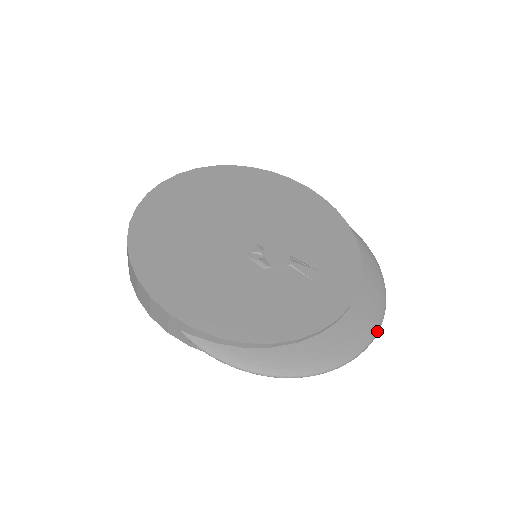
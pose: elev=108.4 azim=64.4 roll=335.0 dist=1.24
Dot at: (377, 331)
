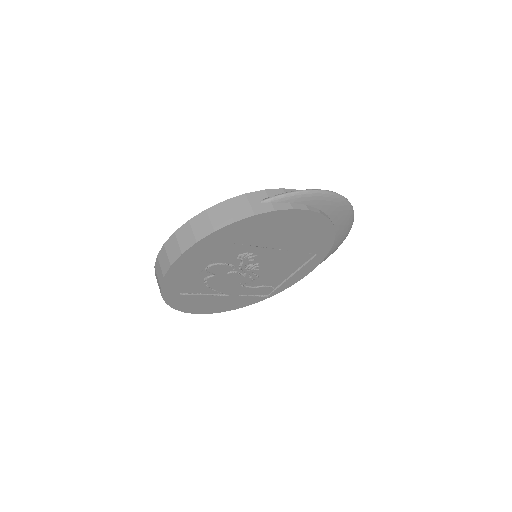
Dot at: occluded
